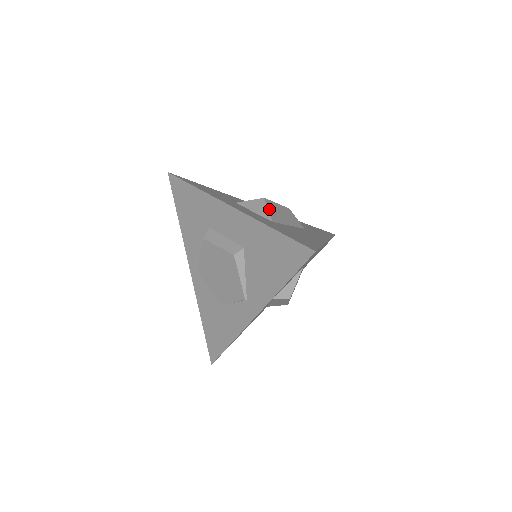
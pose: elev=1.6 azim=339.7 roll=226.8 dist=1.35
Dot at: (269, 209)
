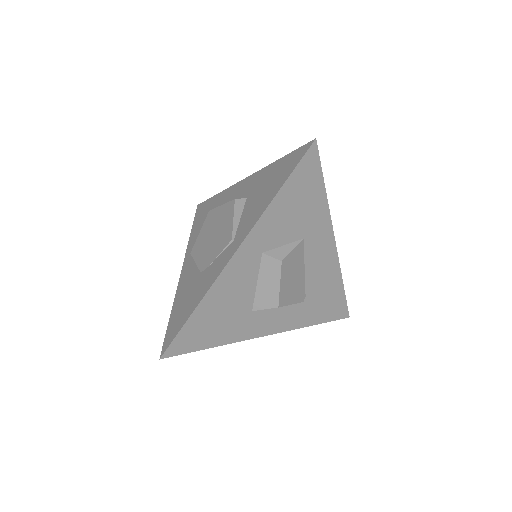
Dot at: occluded
